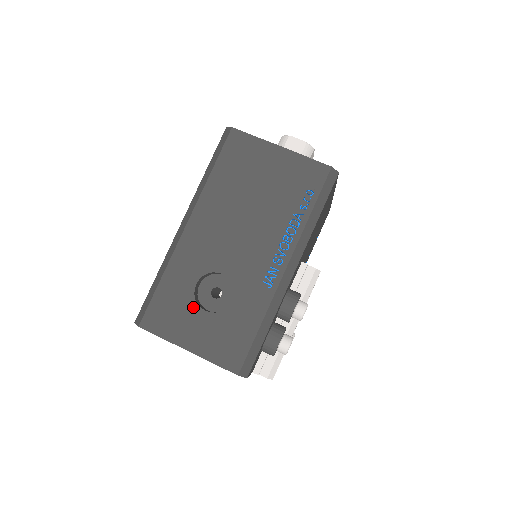
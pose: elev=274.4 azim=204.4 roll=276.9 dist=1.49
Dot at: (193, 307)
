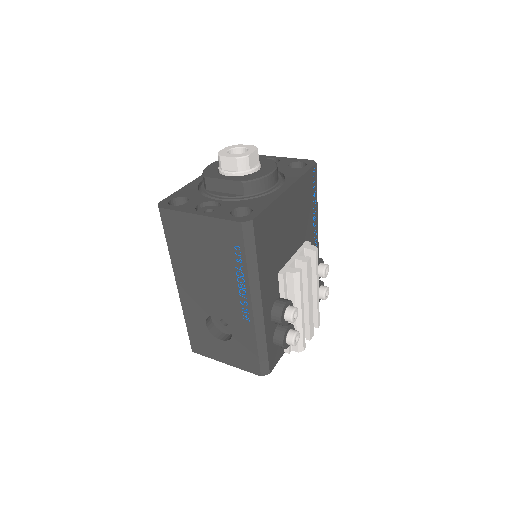
Dot at: (213, 338)
